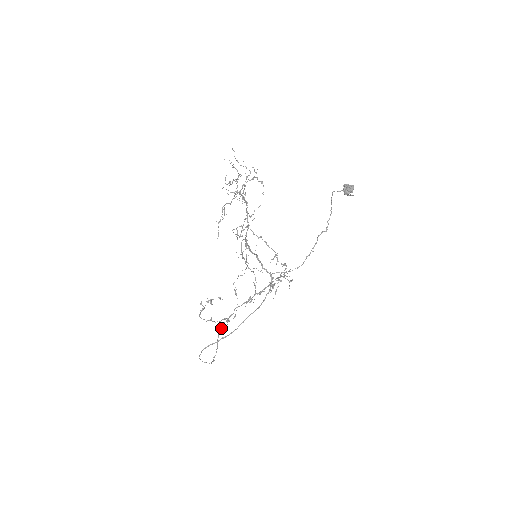
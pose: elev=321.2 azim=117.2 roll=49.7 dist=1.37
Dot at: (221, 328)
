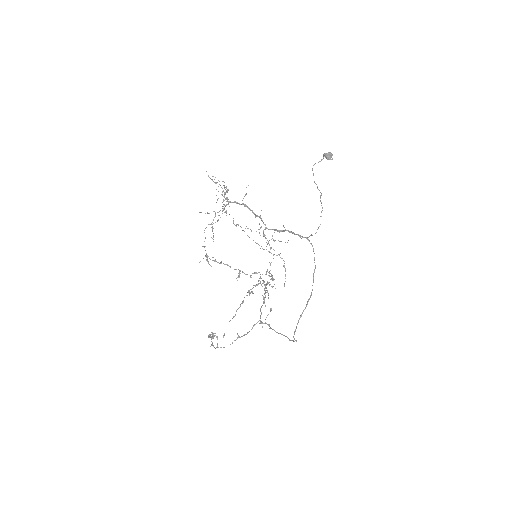
Dot at: (268, 324)
